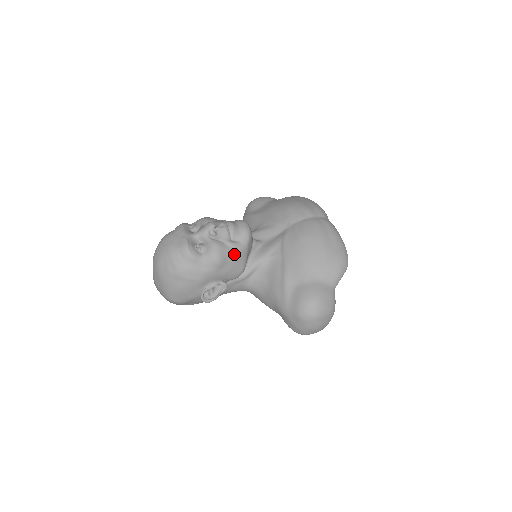
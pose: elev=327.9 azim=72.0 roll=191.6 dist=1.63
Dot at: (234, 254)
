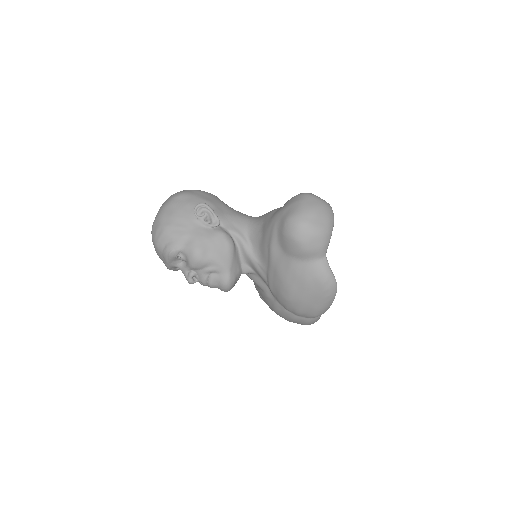
Dot at: occluded
